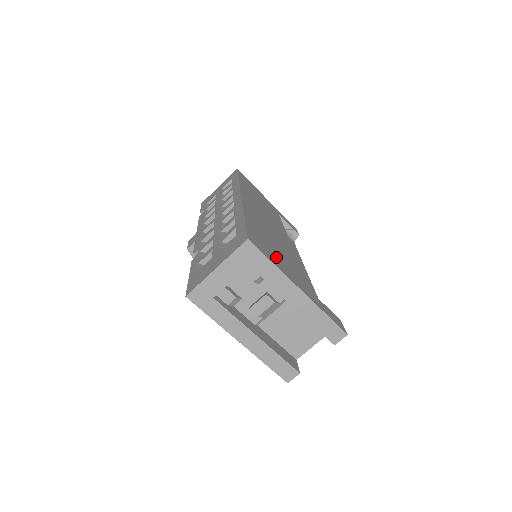
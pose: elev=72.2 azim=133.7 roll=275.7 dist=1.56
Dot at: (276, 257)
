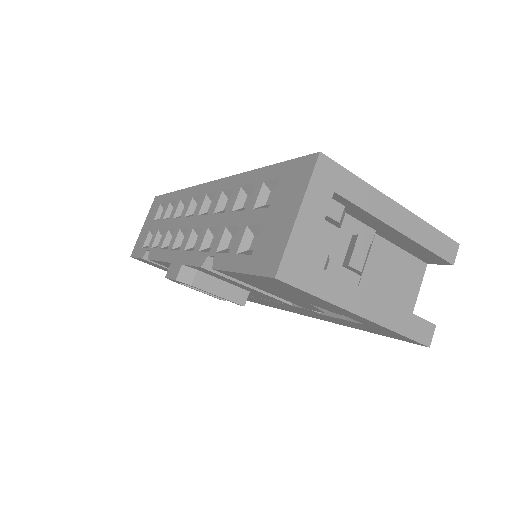
Dot at: occluded
